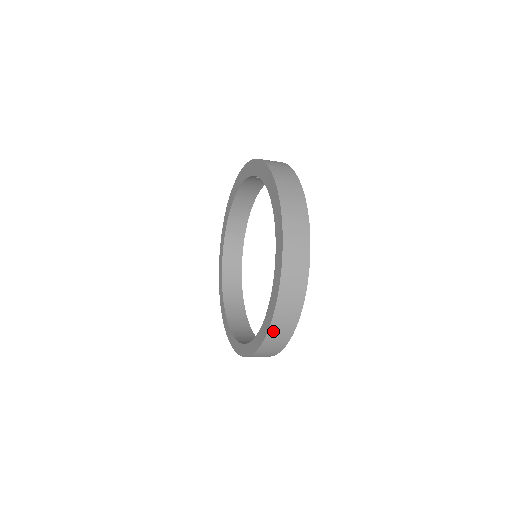
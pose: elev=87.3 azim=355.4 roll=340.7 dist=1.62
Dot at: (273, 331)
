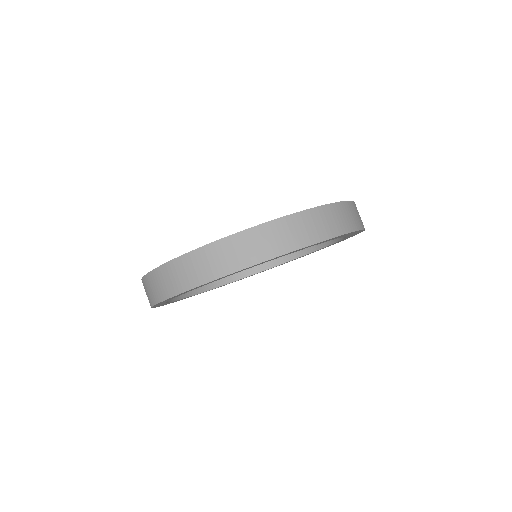
Dot at: (215, 249)
